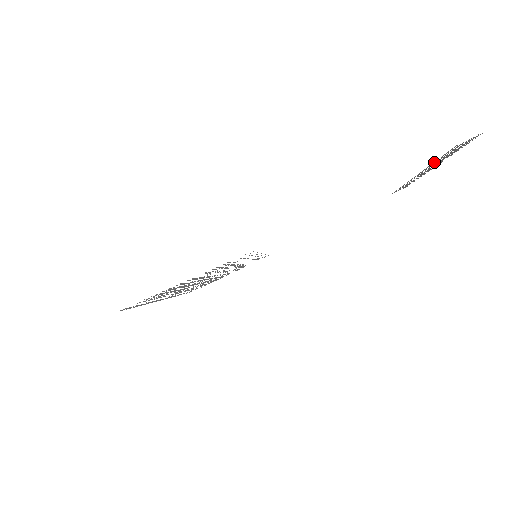
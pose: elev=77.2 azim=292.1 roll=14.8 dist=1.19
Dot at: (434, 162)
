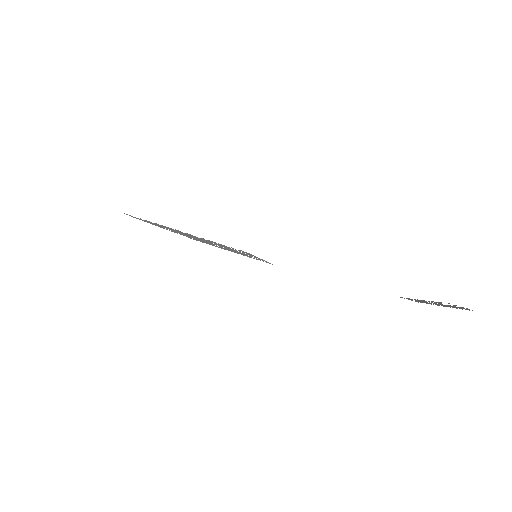
Dot at: (432, 301)
